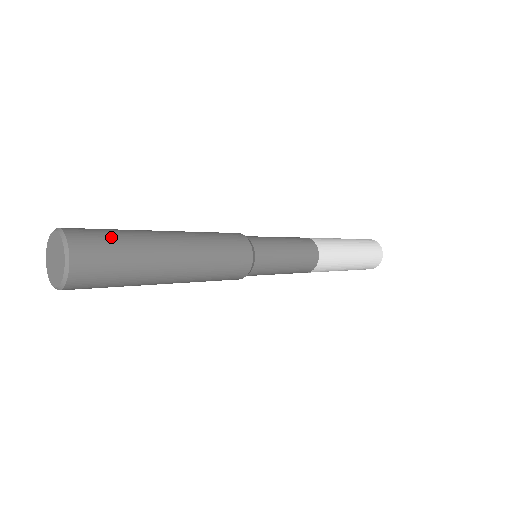
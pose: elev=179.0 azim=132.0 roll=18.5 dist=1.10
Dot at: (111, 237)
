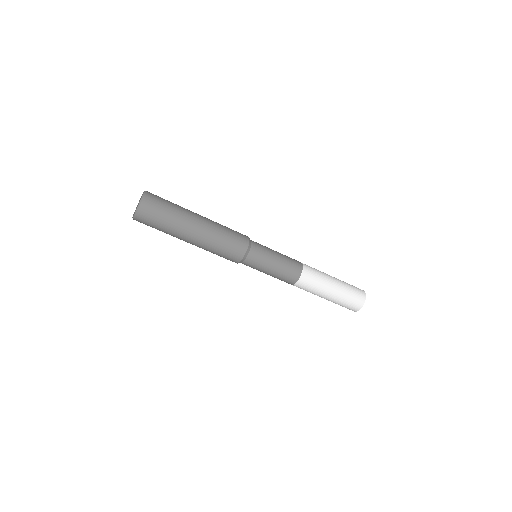
Dot at: (166, 204)
